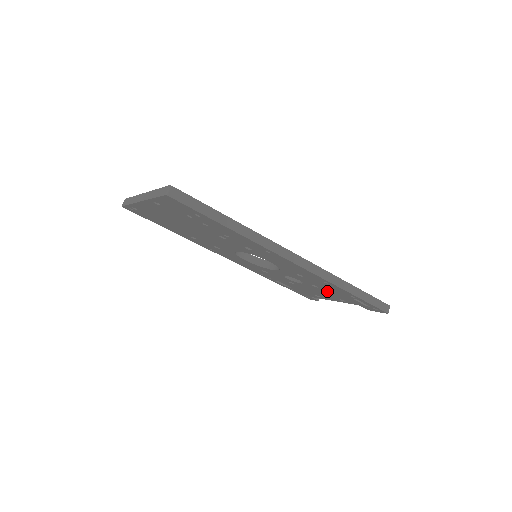
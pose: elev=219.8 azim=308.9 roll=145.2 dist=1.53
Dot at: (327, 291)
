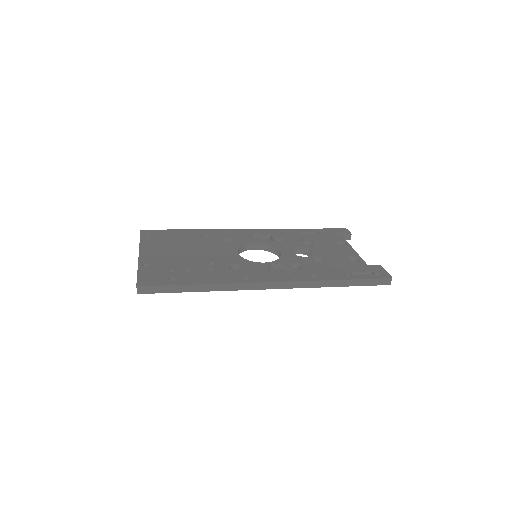
Dot at: occluded
